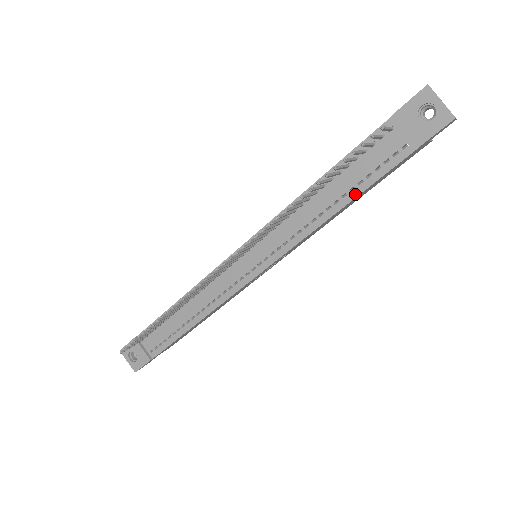
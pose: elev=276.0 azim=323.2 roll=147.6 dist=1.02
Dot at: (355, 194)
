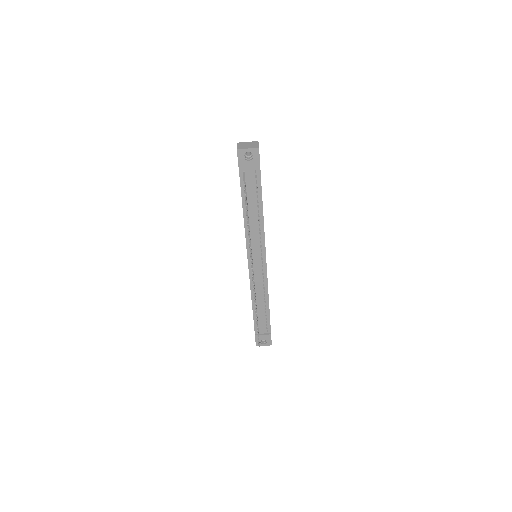
Dot at: (261, 202)
